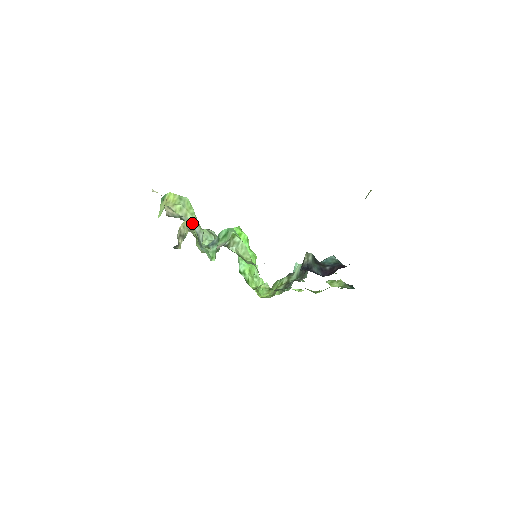
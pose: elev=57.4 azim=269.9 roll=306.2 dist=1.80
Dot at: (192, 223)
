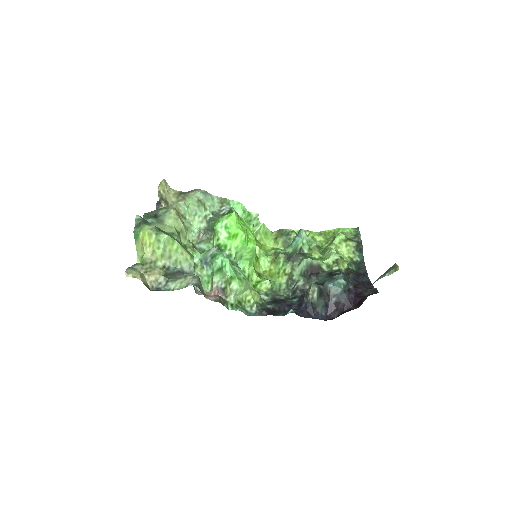
Dot at: (179, 263)
